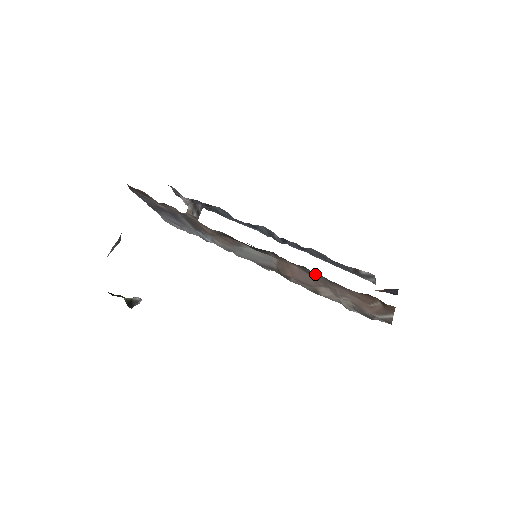
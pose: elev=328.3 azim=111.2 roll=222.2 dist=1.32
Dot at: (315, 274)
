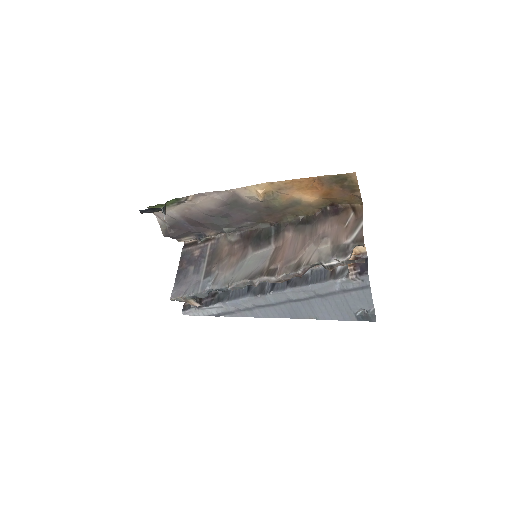
Dot at: (306, 227)
